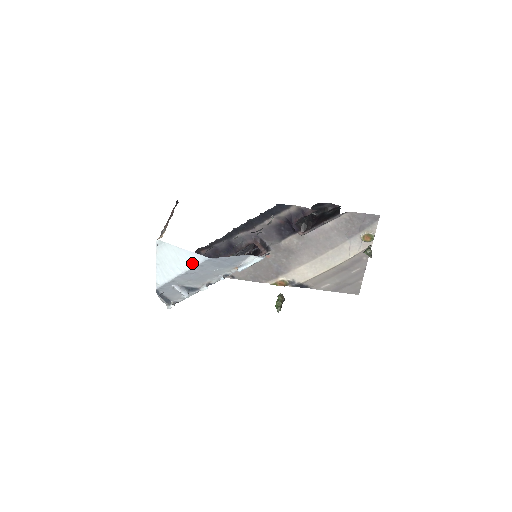
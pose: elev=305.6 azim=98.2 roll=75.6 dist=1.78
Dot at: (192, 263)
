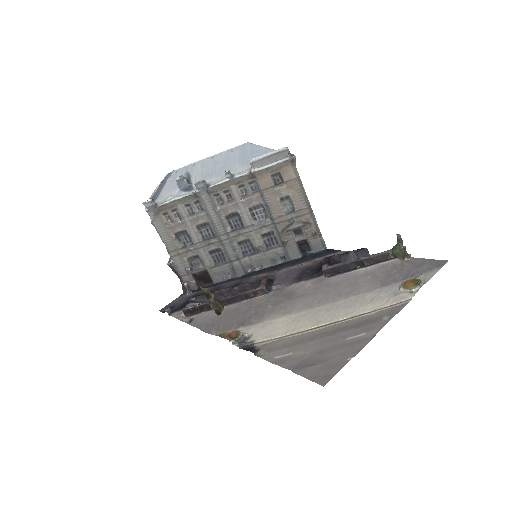
Dot at: occluded
